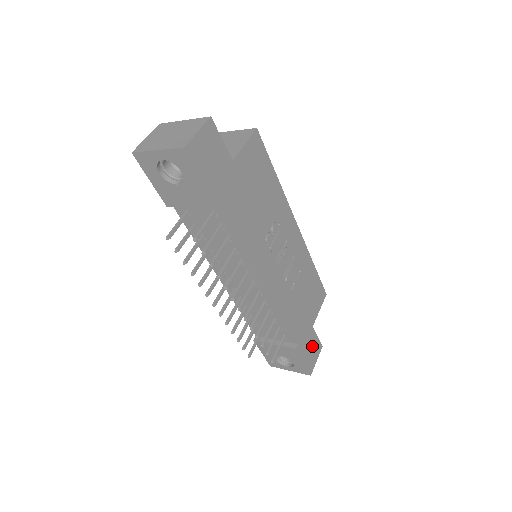
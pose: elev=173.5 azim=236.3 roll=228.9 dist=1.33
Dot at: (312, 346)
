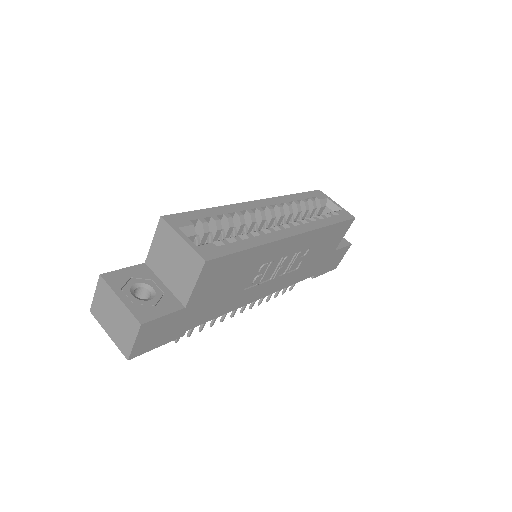
Dot at: (336, 257)
